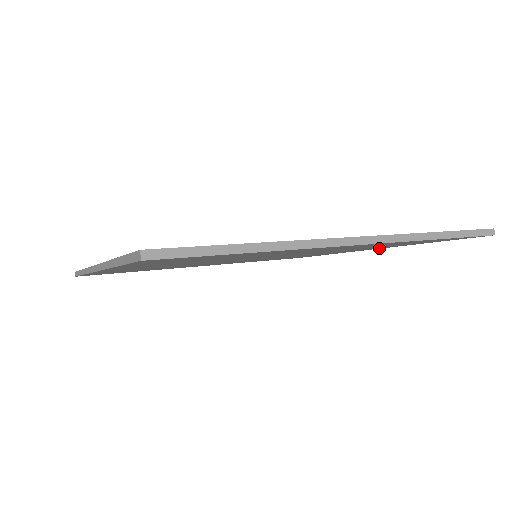
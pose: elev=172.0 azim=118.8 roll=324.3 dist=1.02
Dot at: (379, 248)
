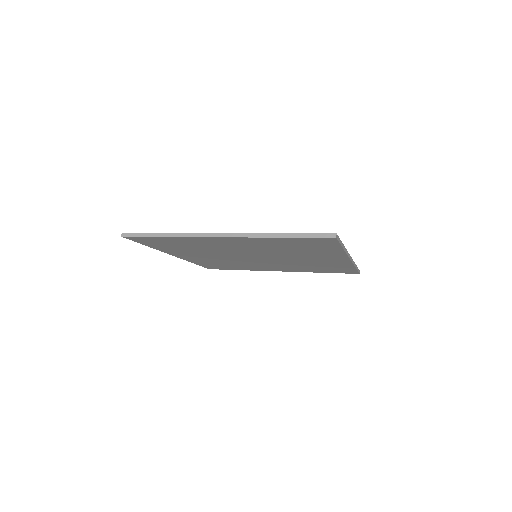
Dot at: (344, 257)
